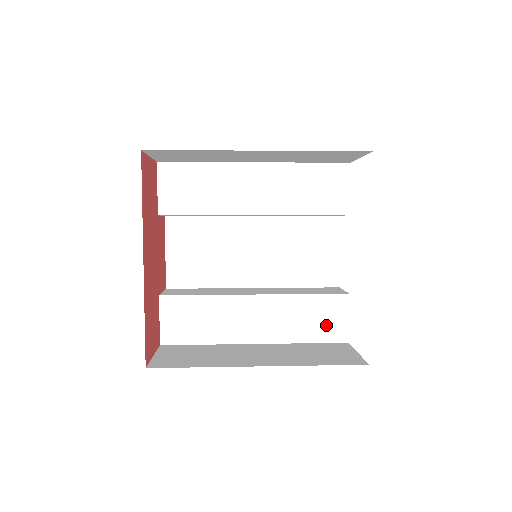
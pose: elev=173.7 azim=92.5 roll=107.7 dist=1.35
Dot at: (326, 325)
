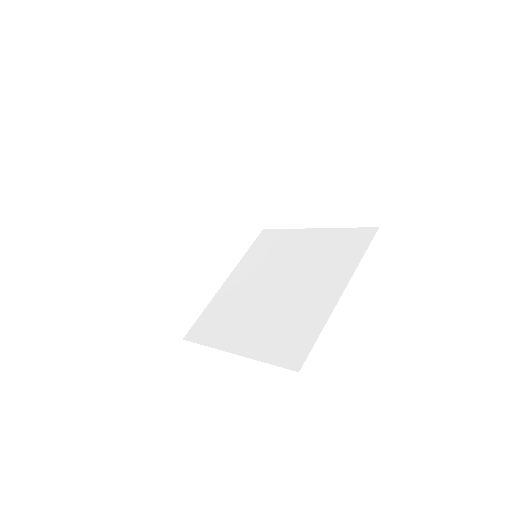
Dot at: occluded
